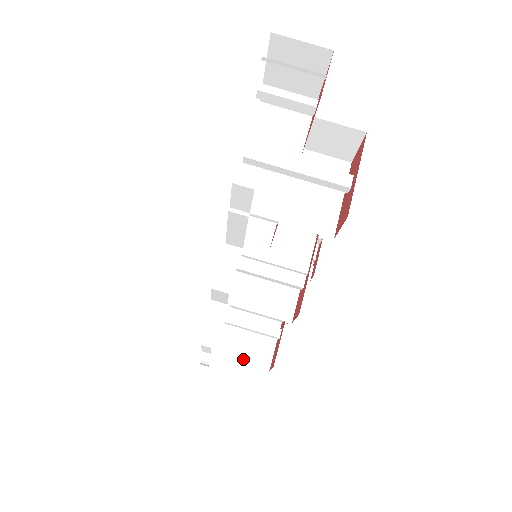
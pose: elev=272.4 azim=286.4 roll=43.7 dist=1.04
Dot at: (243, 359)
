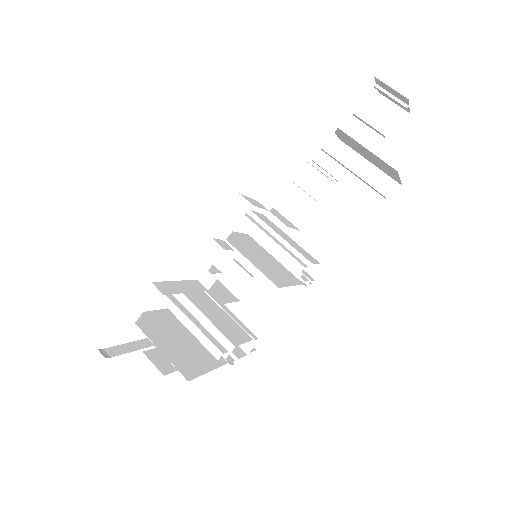
Dot at: (166, 352)
